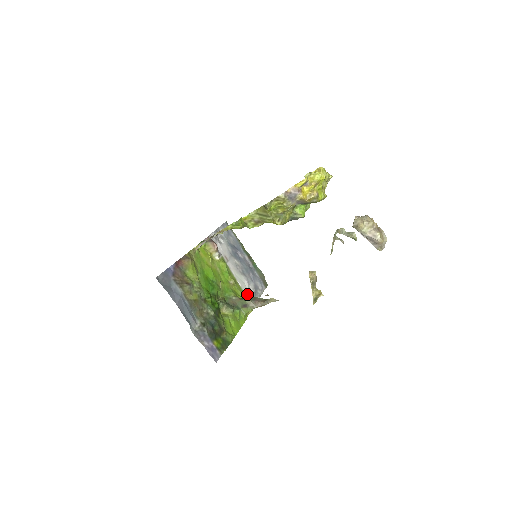
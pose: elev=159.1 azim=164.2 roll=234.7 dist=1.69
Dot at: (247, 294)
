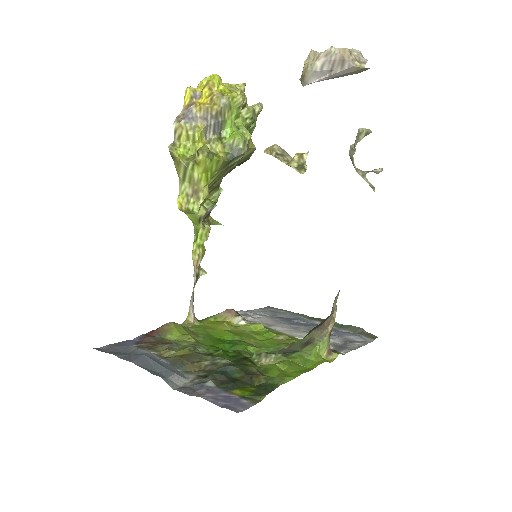
Dot at: occluded
